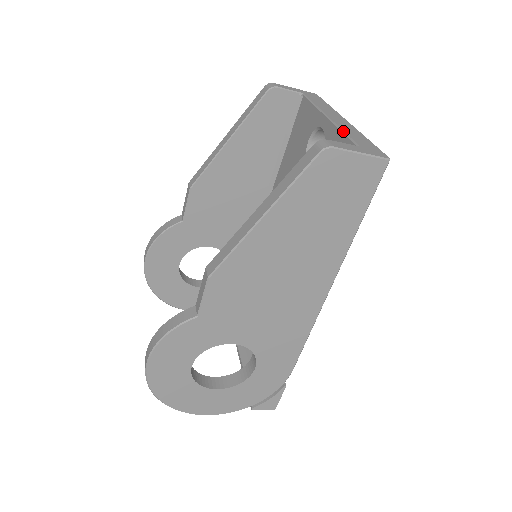
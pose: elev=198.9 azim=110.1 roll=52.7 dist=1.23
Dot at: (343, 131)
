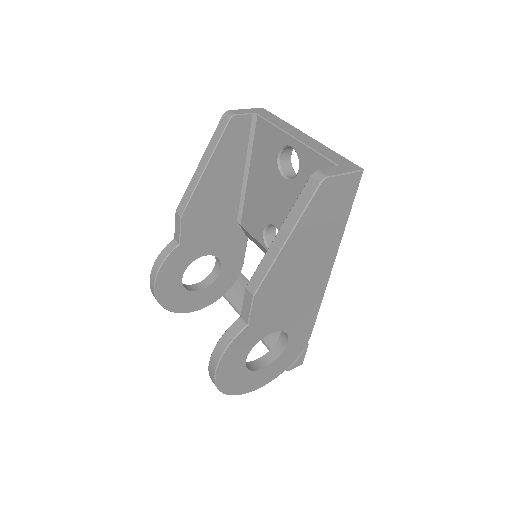
Dot at: (317, 152)
